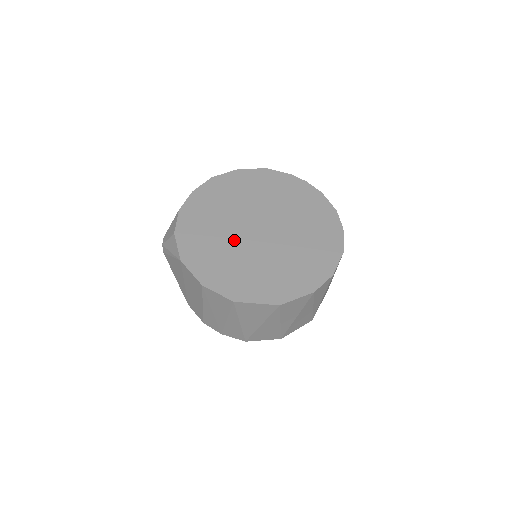
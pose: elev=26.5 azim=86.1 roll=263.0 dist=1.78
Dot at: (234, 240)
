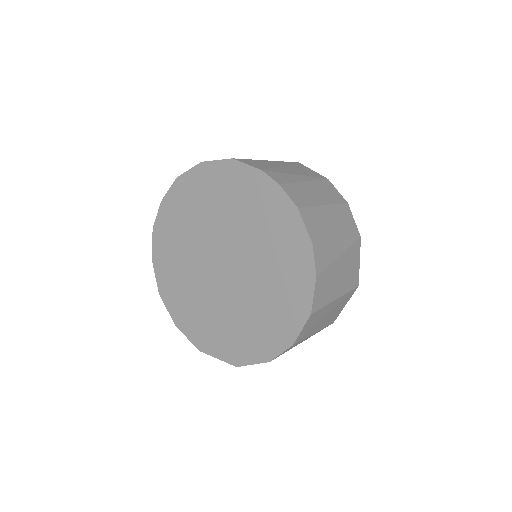
Dot at: (199, 277)
